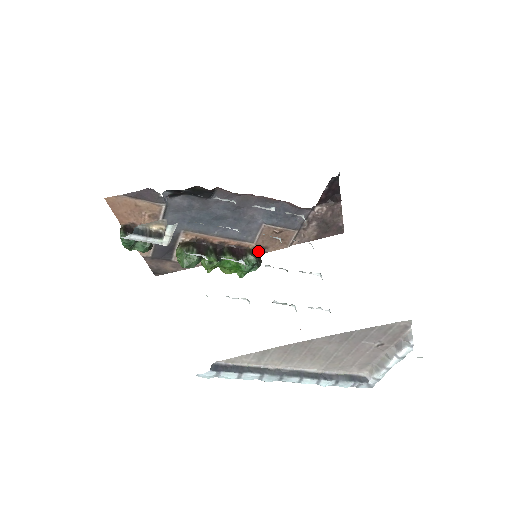
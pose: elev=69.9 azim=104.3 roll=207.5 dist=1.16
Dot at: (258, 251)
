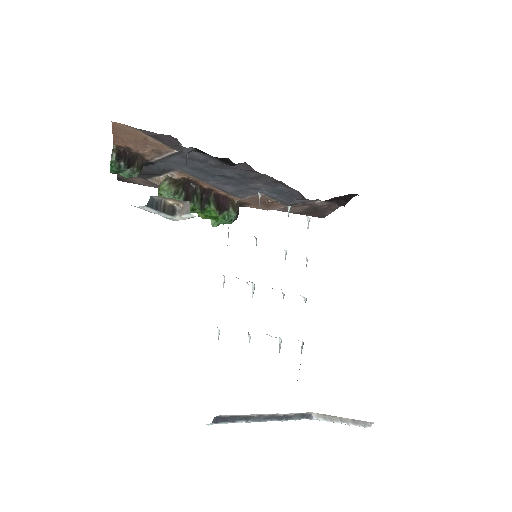
Dot at: (239, 204)
